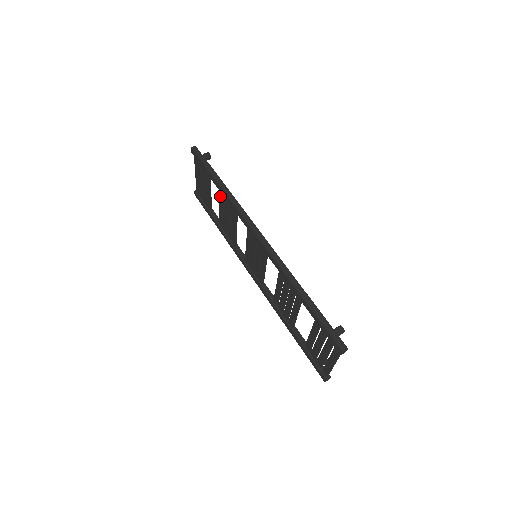
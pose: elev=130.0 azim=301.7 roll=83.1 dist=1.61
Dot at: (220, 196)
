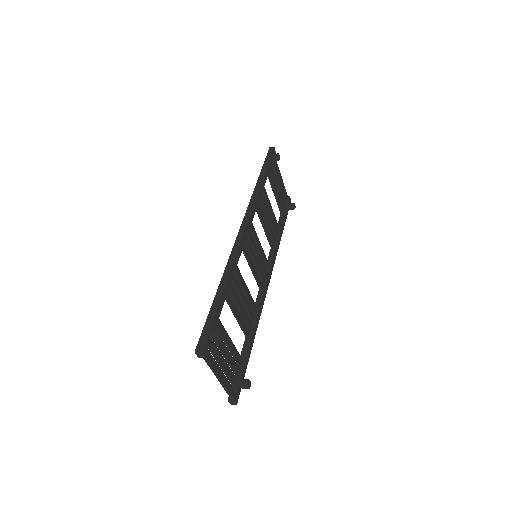
Dot at: occluded
